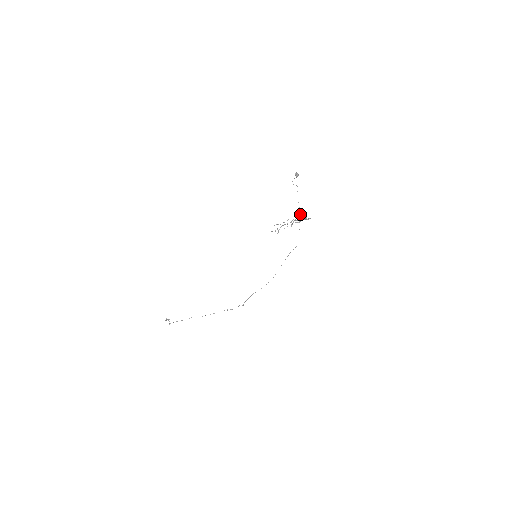
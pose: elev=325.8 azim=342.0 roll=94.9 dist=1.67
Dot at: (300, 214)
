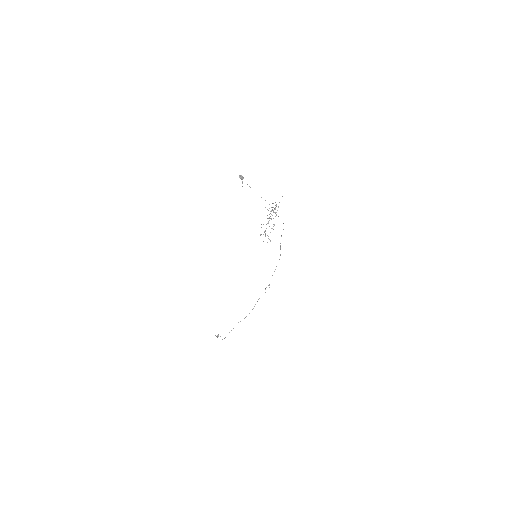
Dot at: occluded
